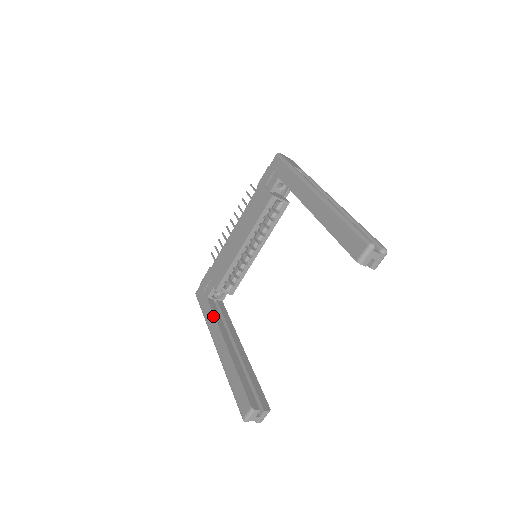
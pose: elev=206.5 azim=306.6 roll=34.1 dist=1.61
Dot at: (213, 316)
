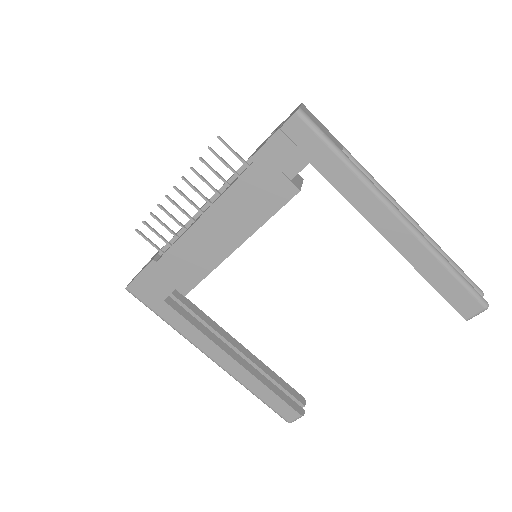
Dot at: (192, 326)
